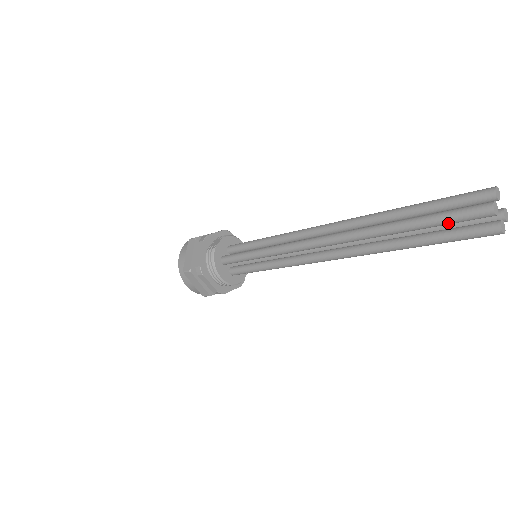
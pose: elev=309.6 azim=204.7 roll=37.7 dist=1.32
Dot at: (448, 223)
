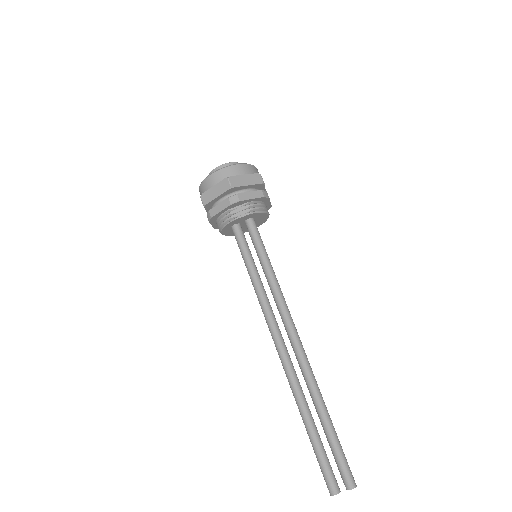
Dot at: (318, 459)
